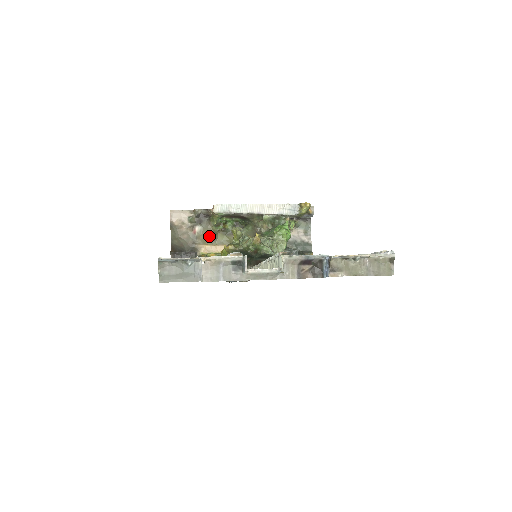
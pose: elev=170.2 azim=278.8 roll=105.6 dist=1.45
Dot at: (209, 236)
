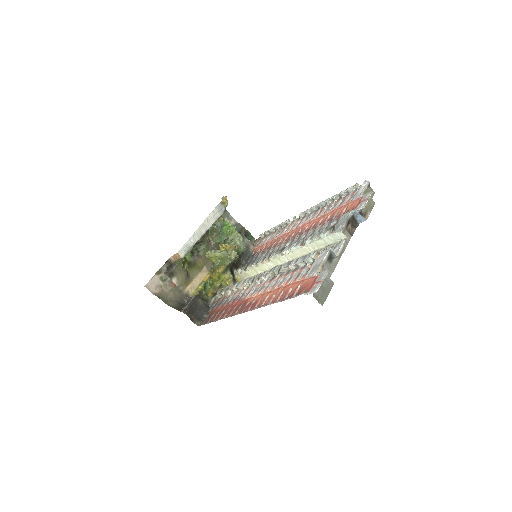
Dot at: (186, 278)
